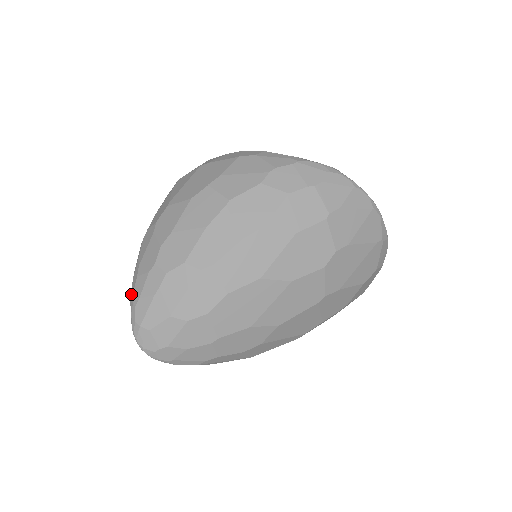
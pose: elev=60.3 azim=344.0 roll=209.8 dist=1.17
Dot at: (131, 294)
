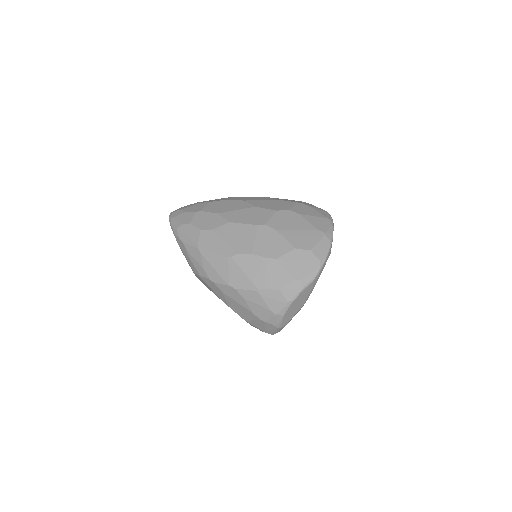
Dot at: occluded
